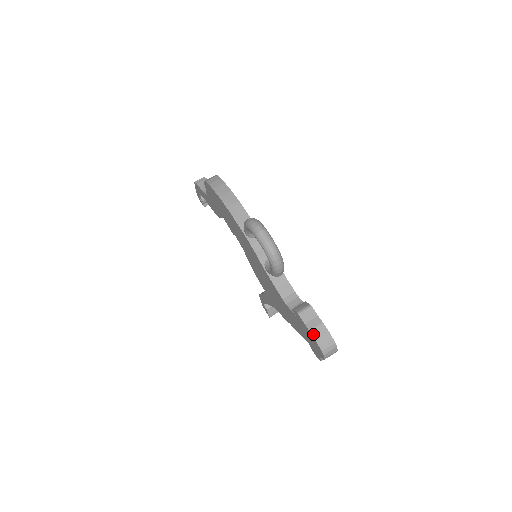
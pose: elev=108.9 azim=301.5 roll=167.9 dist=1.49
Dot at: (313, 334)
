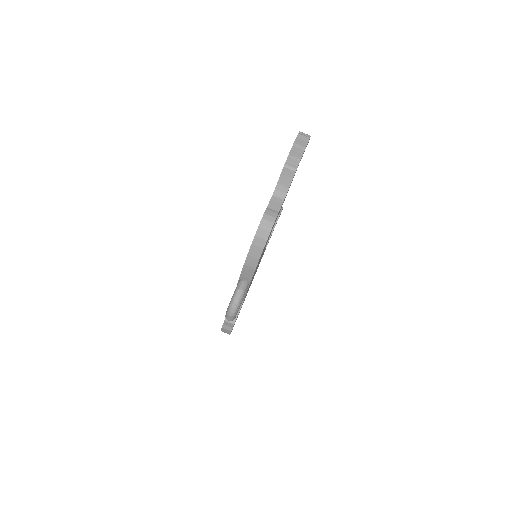
Dot at: (222, 329)
